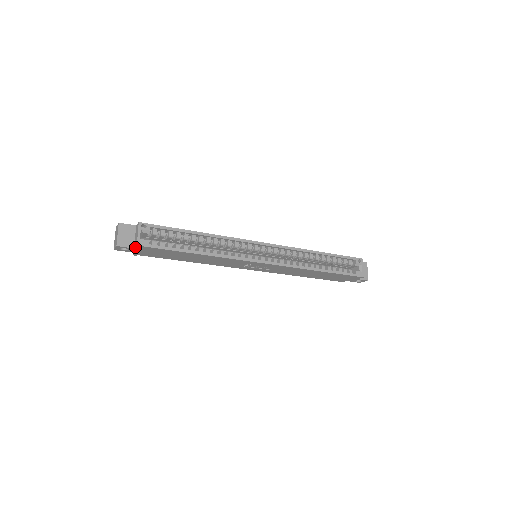
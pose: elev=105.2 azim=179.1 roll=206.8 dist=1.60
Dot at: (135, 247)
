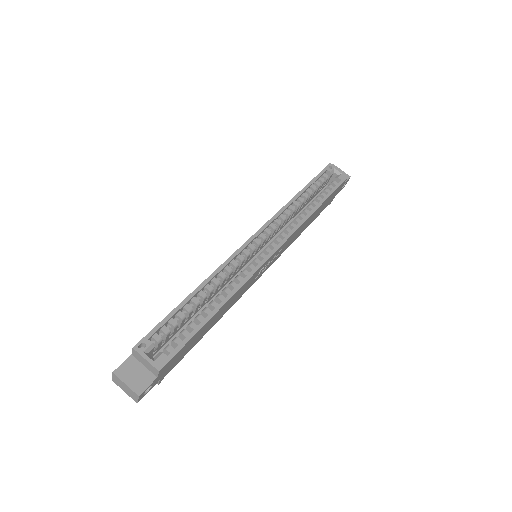
Dot at: (157, 375)
